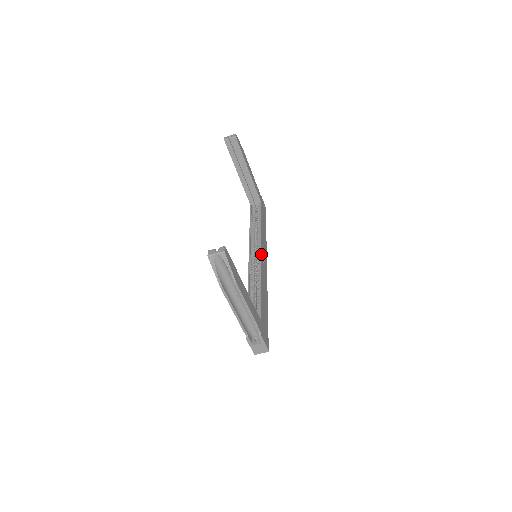
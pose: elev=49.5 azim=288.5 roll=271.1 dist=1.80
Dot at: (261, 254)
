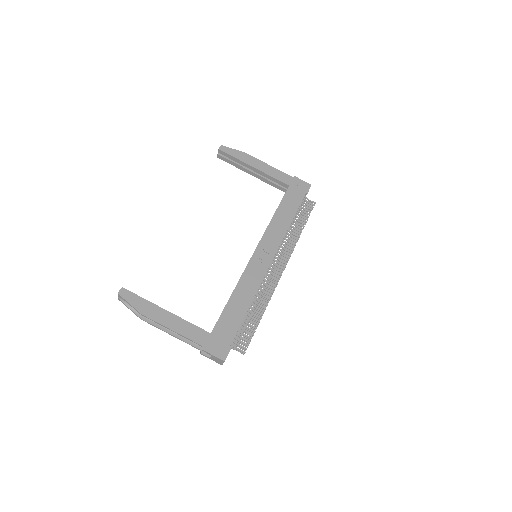
Dot at: (254, 254)
